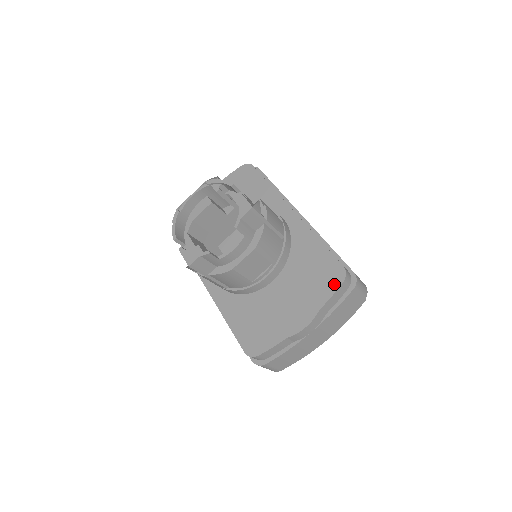
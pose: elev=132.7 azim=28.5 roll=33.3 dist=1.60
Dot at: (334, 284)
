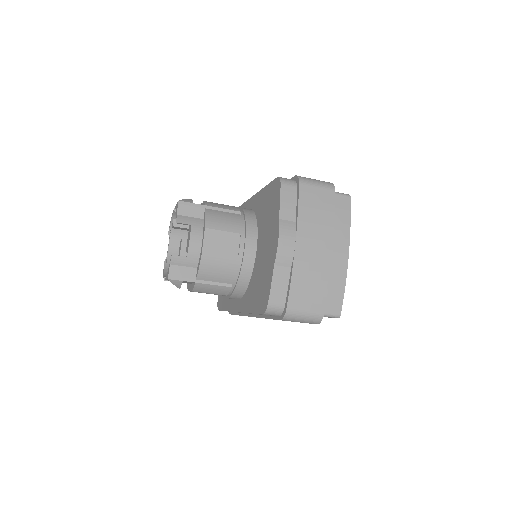
Dot at: (278, 193)
